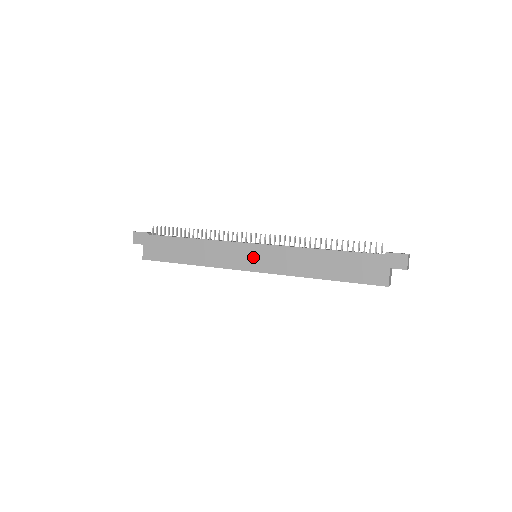
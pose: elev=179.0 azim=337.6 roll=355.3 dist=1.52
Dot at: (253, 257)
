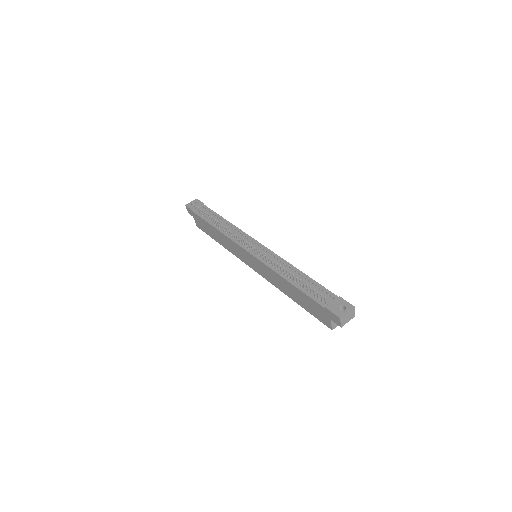
Dot at: (250, 261)
